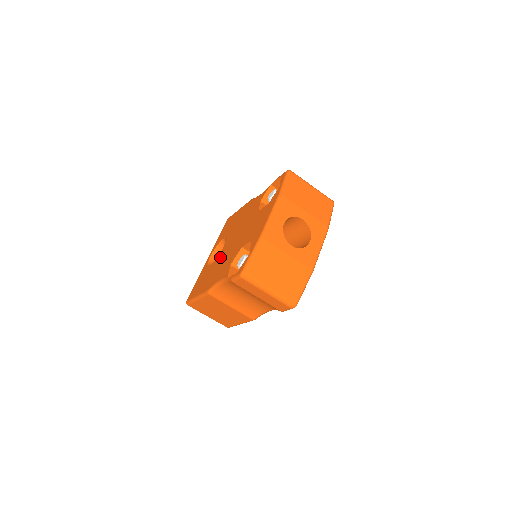
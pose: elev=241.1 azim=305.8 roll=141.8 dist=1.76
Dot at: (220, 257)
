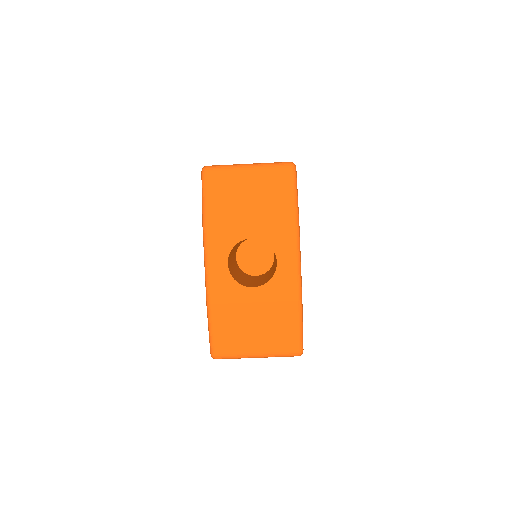
Dot at: occluded
